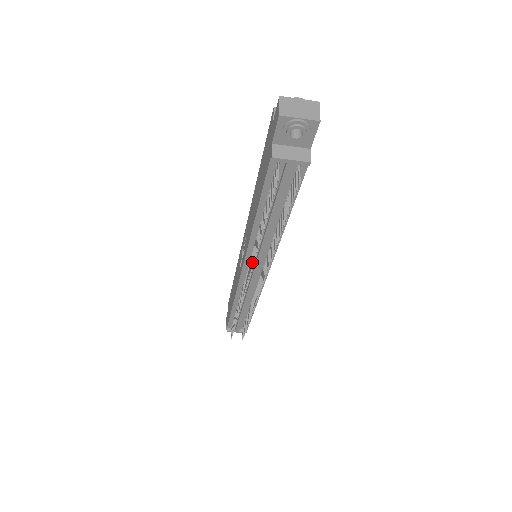
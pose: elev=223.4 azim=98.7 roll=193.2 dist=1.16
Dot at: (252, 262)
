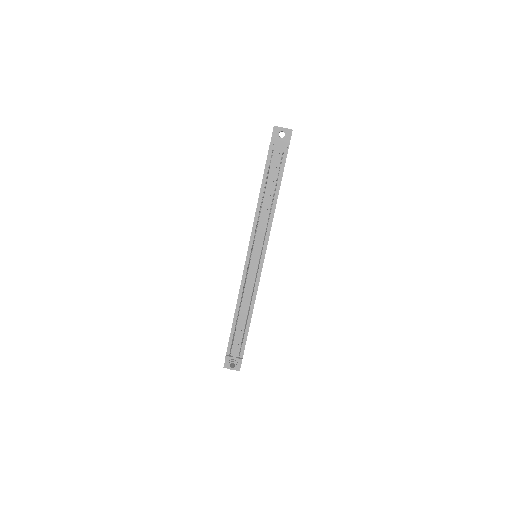
Dot at: (254, 237)
